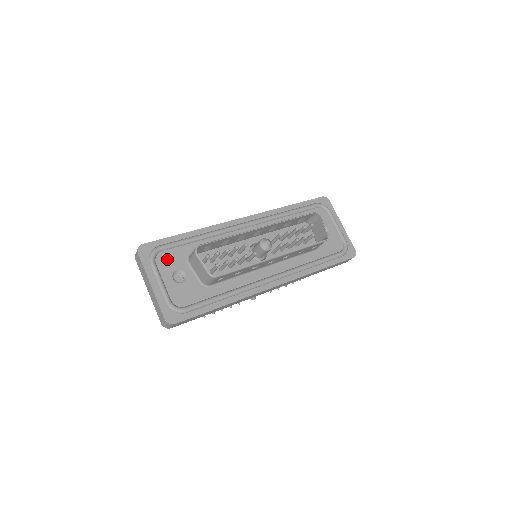
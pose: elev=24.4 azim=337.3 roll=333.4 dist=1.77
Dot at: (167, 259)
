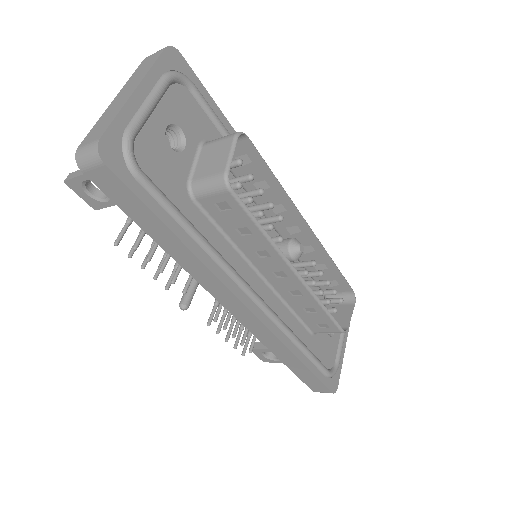
Dot at: (185, 105)
